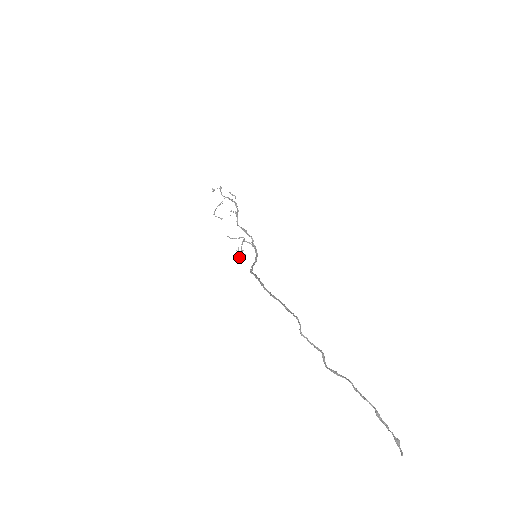
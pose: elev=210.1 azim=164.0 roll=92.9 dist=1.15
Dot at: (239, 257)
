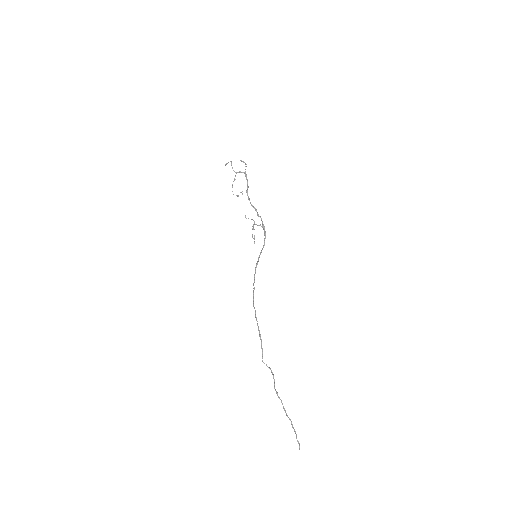
Dot at: (254, 239)
